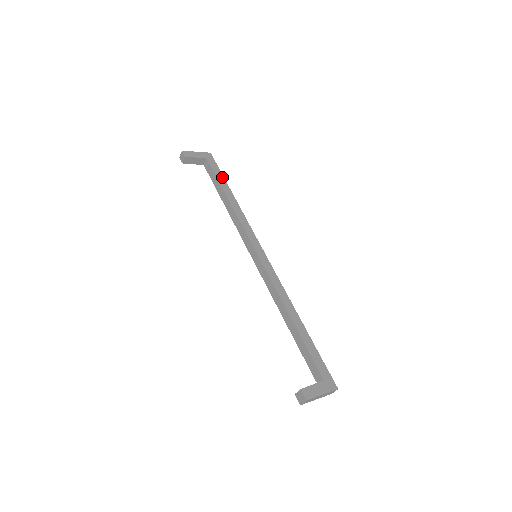
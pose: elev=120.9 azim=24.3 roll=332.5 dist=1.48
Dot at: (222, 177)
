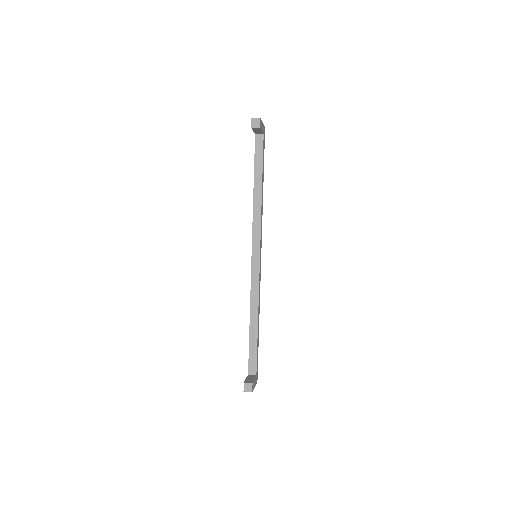
Dot at: occluded
